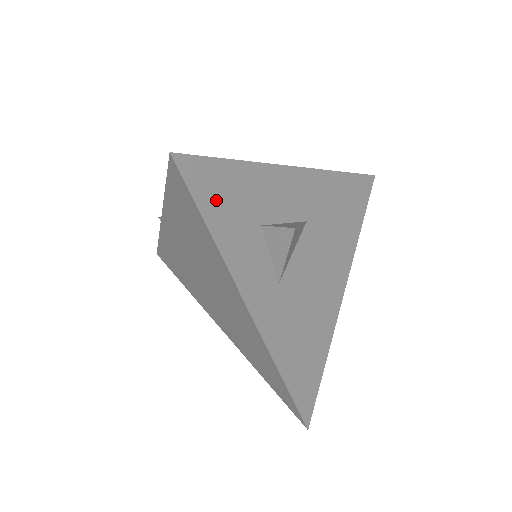
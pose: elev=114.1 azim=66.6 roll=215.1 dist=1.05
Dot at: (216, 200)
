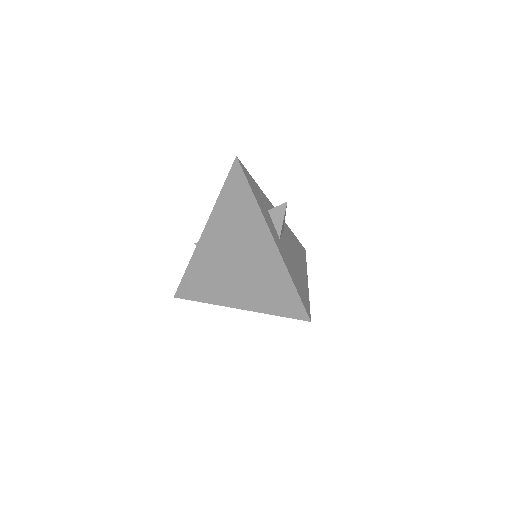
Dot at: (252, 184)
